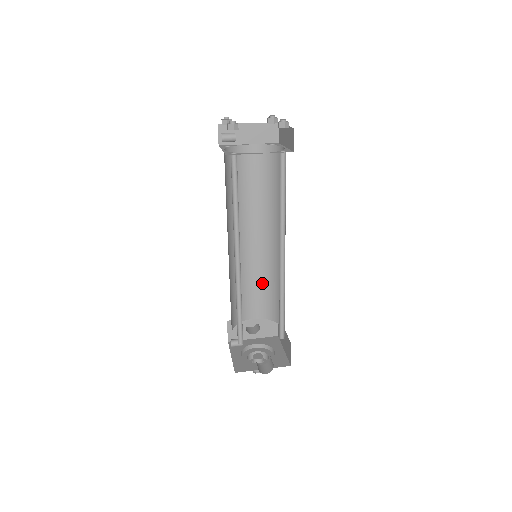
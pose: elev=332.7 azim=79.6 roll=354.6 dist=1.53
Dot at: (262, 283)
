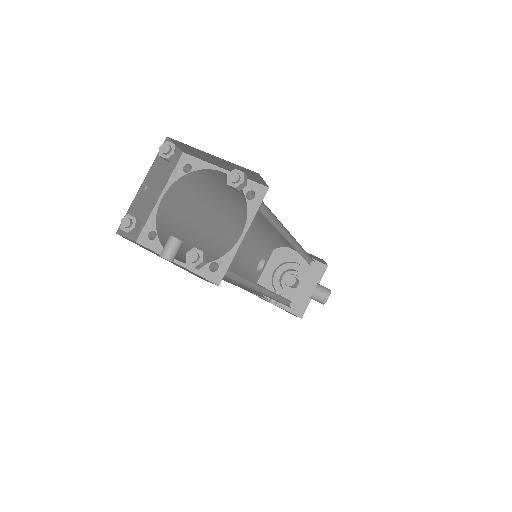
Dot at: (251, 244)
